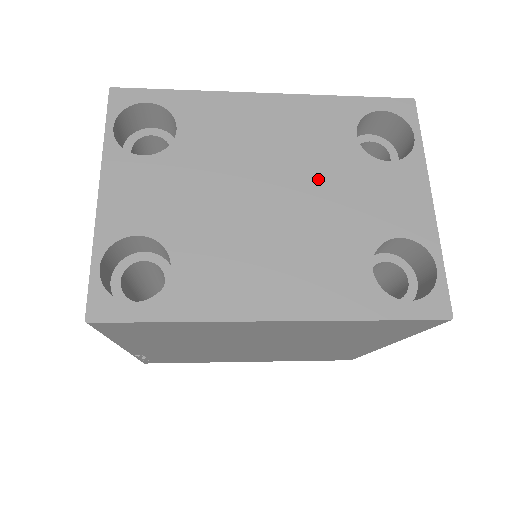
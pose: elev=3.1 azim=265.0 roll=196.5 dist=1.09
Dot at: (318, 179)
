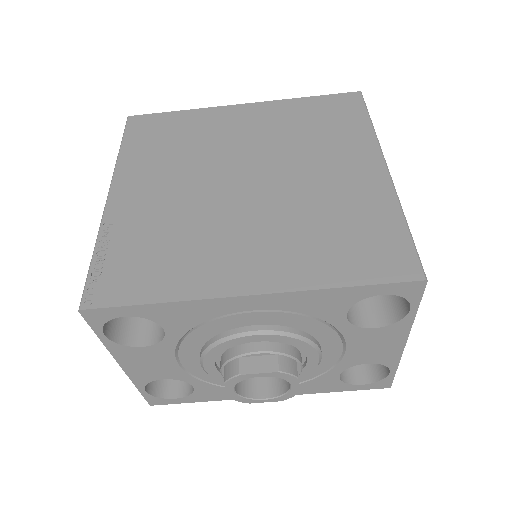
Dot at: occluded
